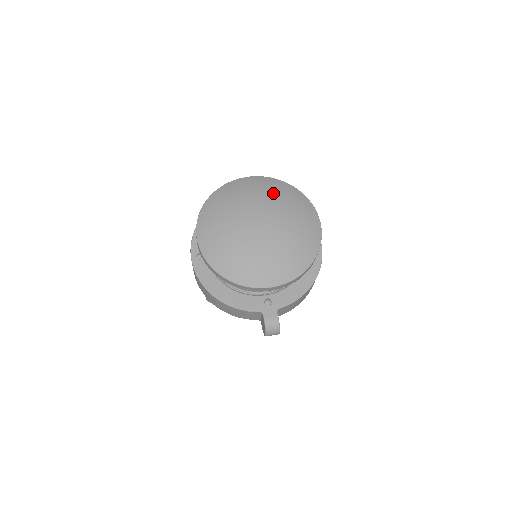
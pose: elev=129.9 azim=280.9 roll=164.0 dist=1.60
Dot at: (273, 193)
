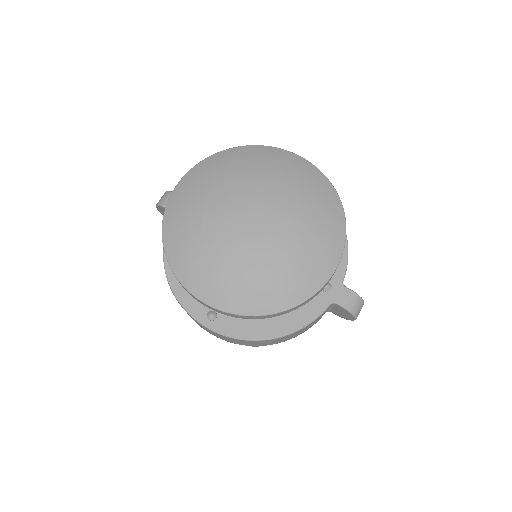
Dot at: (227, 174)
